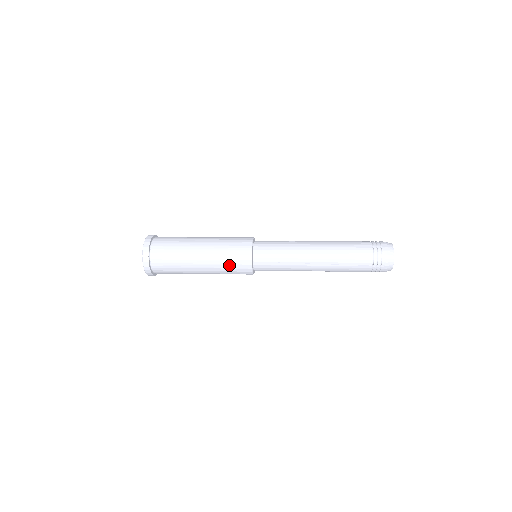
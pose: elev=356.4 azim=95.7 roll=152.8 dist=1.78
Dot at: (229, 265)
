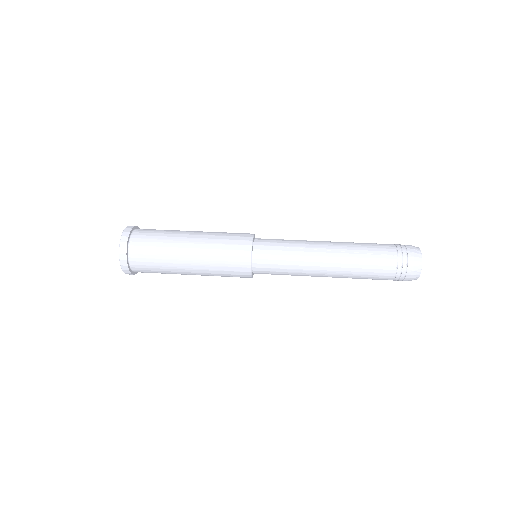
Dot at: (225, 276)
